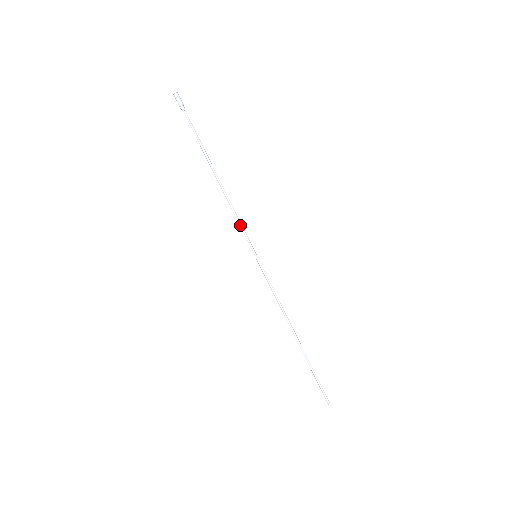
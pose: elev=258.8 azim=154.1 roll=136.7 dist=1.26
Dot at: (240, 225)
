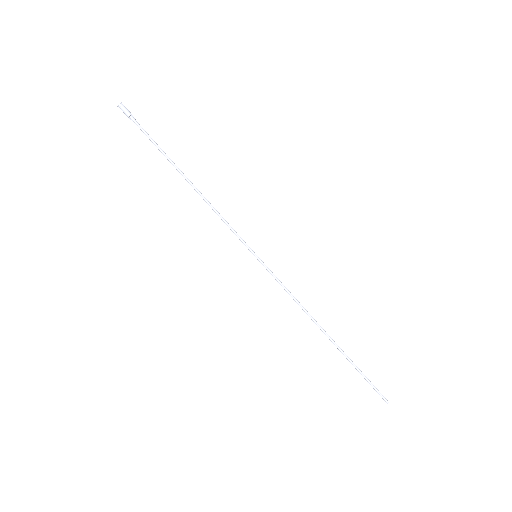
Dot at: occluded
